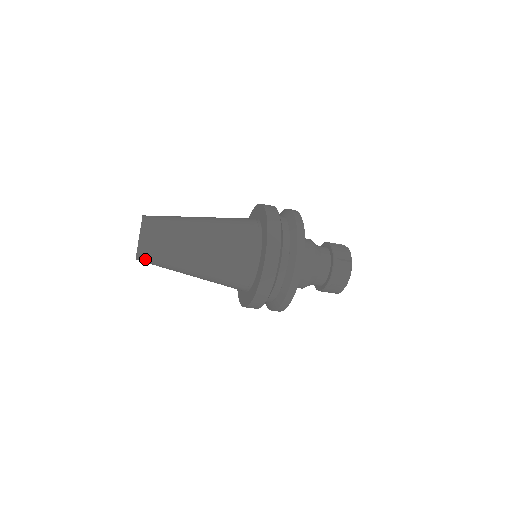
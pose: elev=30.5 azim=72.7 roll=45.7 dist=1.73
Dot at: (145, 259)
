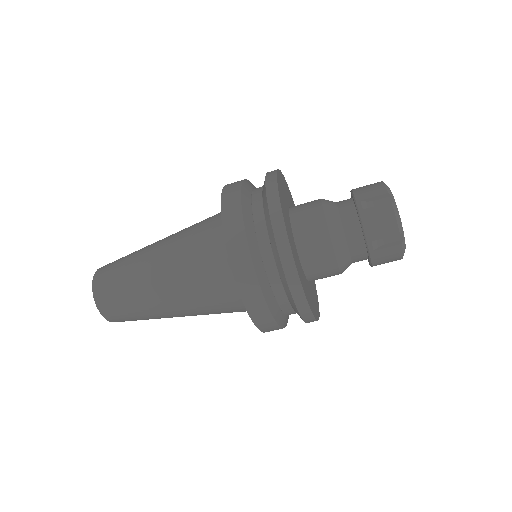
Dot at: (113, 315)
